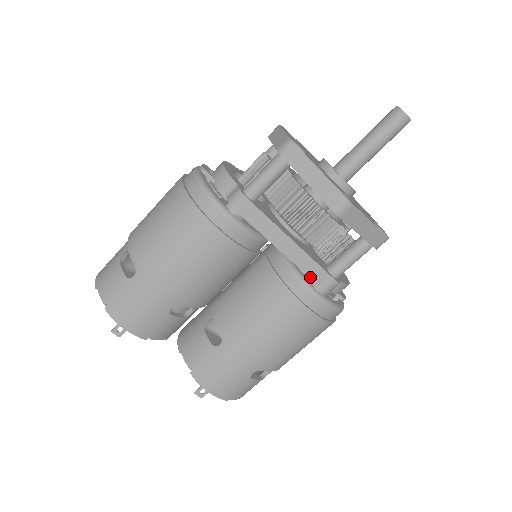
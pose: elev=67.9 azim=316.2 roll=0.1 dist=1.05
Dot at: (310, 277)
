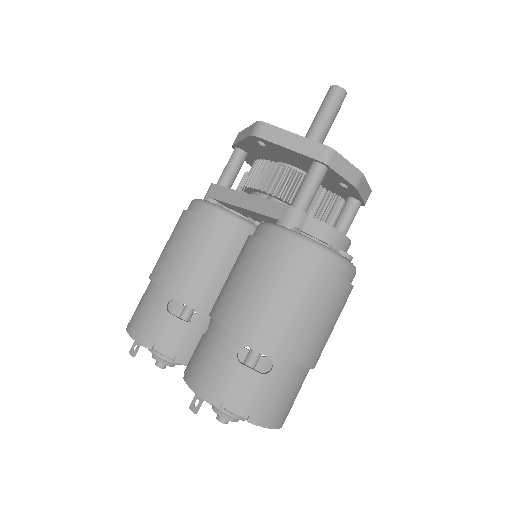
Dot at: (269, 216)
